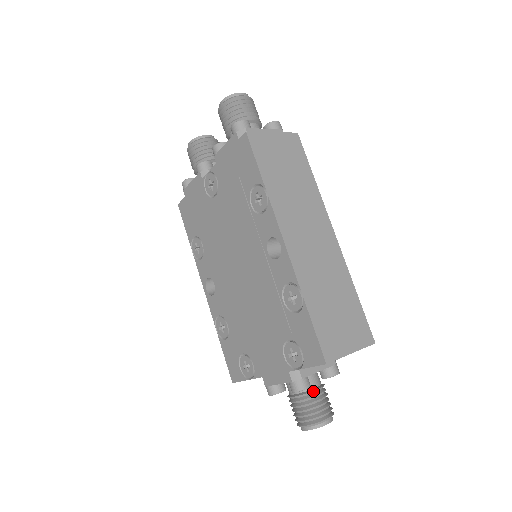
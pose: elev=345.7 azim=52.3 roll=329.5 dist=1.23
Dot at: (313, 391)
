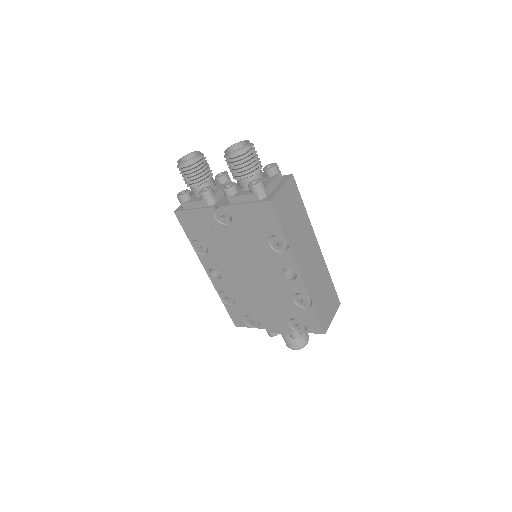
Dot at: occluded
